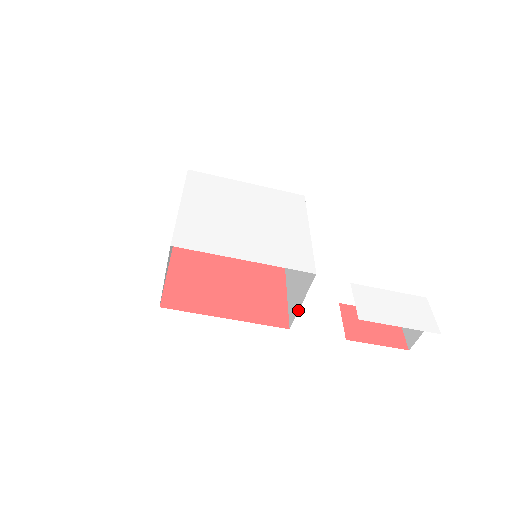
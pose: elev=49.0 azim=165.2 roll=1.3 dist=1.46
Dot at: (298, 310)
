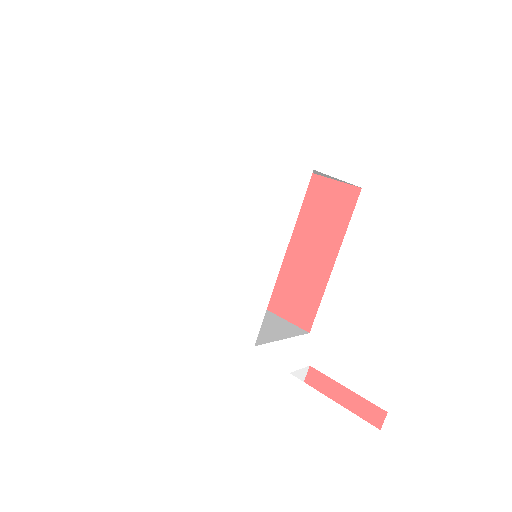
Dot at: (292, 336)
